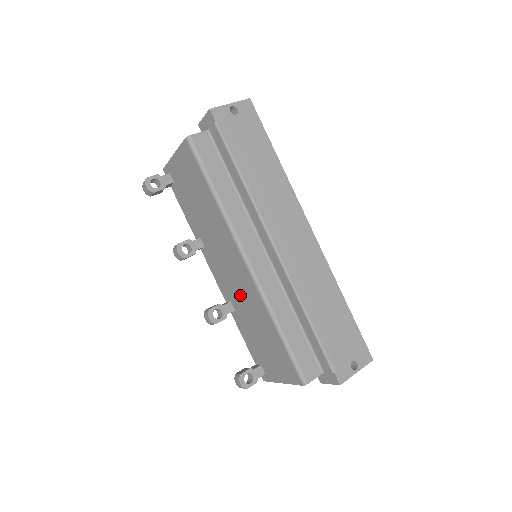
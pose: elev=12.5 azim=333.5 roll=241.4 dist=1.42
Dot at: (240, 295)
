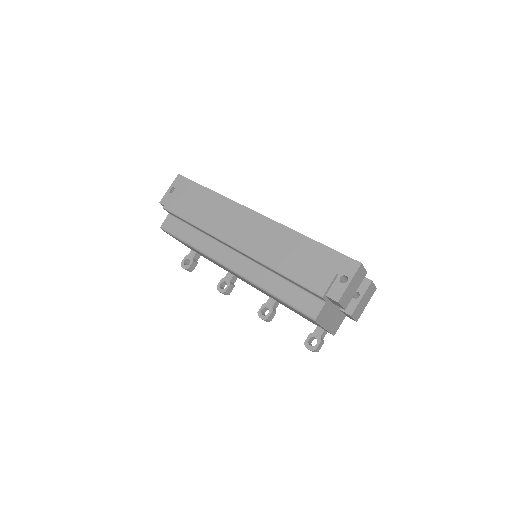
Dot at: occluded
